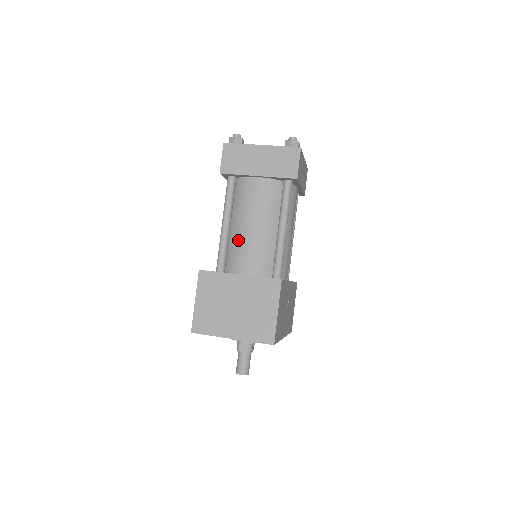
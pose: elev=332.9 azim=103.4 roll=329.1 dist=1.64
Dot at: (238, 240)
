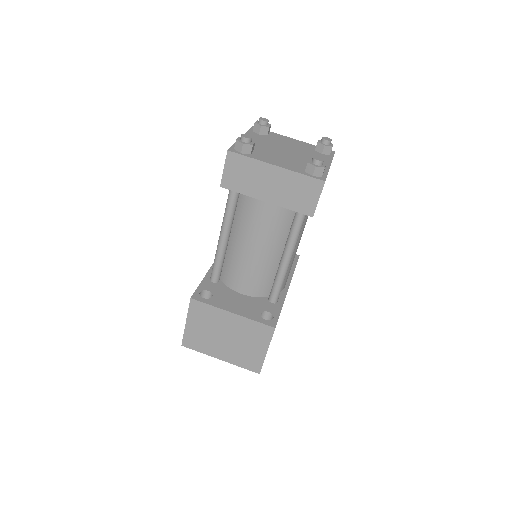
Dot at: (236, 258)
